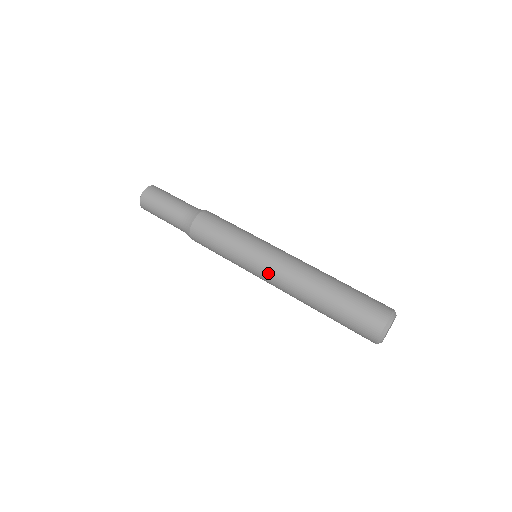
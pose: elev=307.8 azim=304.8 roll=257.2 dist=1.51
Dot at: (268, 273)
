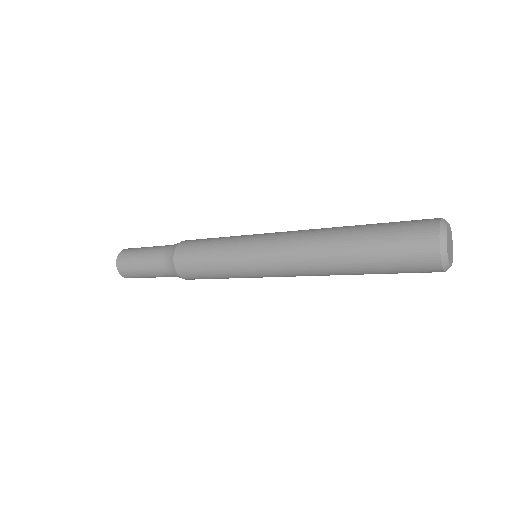
Dot at: (282, 232)
